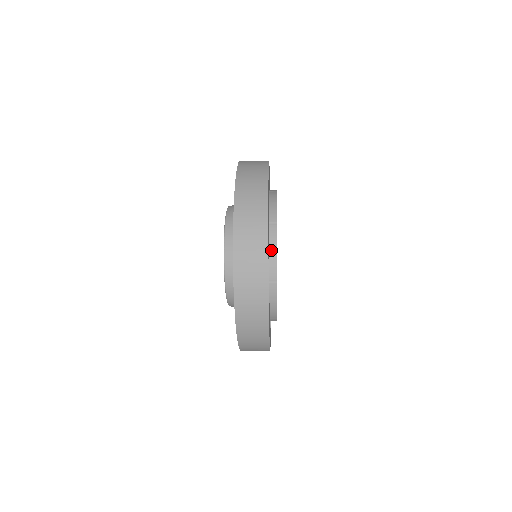
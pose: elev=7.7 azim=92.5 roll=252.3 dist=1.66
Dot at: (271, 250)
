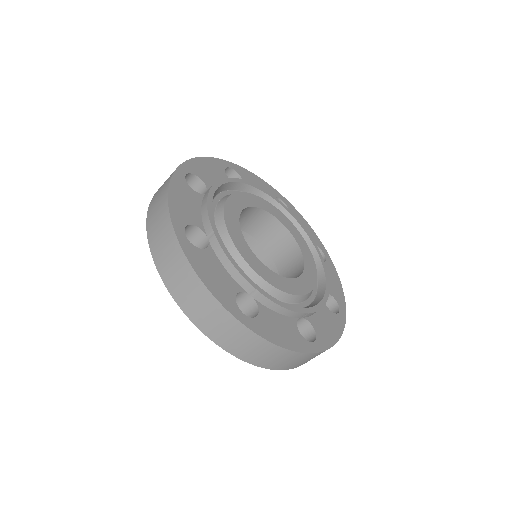
Dot at: (225, 265)
